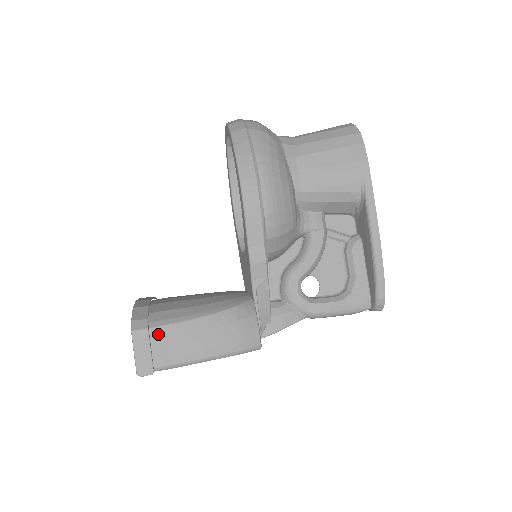
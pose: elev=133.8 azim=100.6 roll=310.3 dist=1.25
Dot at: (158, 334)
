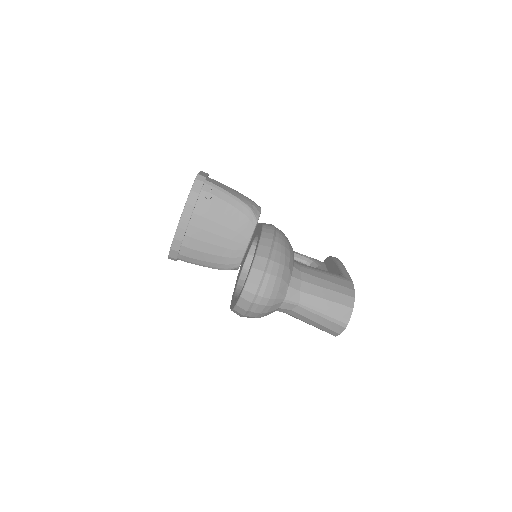
Dot at: occluded
